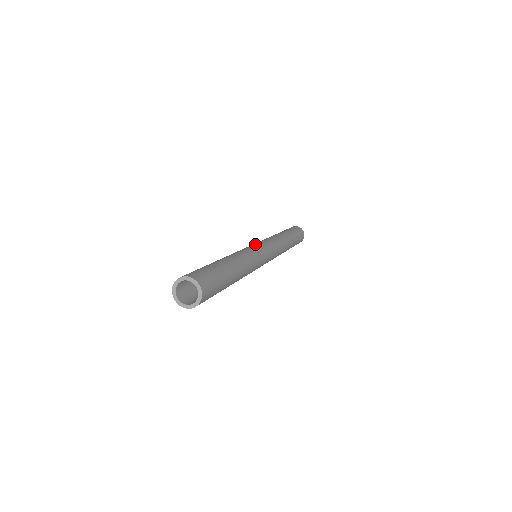
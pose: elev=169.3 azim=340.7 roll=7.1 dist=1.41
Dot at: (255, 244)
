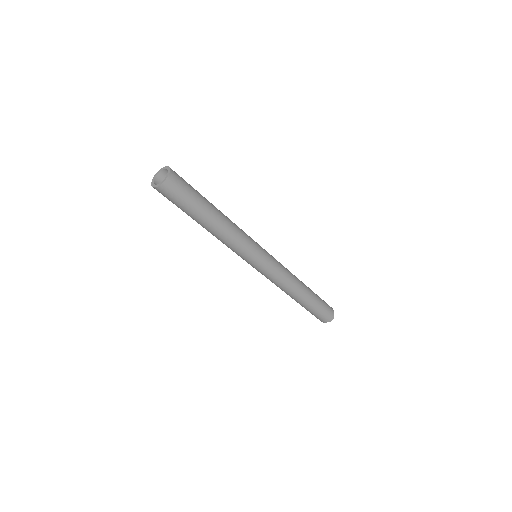
Dot at: occluded
